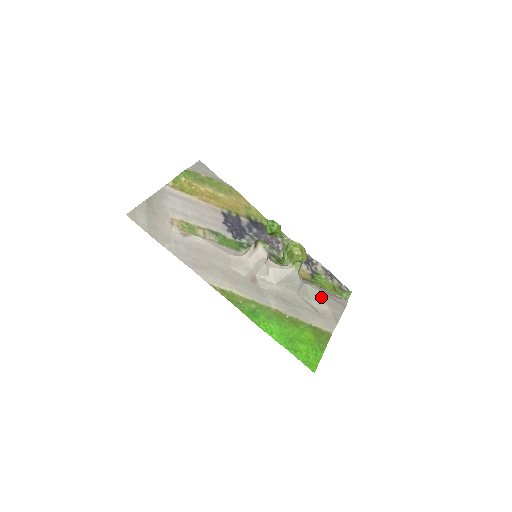
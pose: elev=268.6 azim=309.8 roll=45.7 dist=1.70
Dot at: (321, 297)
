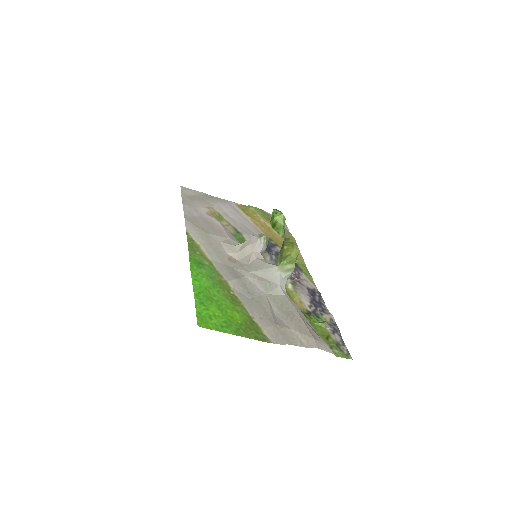
Dot at: (292, 313)
